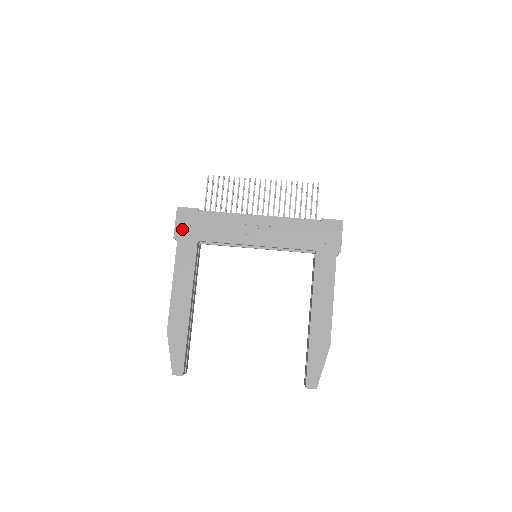
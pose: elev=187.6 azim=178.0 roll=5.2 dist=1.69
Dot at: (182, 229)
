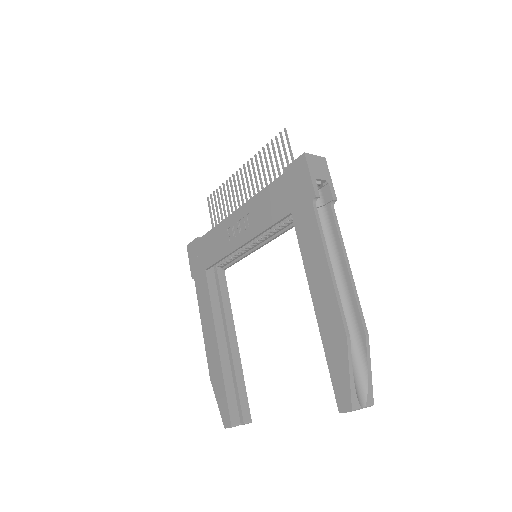
Dot at: (194, 265)
